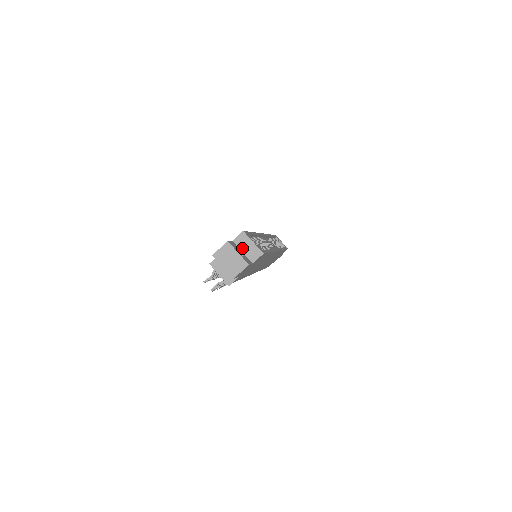
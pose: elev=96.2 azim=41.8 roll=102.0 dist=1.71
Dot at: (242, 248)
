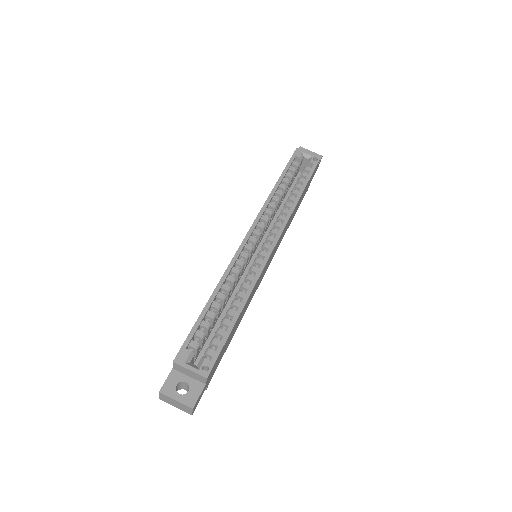
Dot at: (185, 374)
